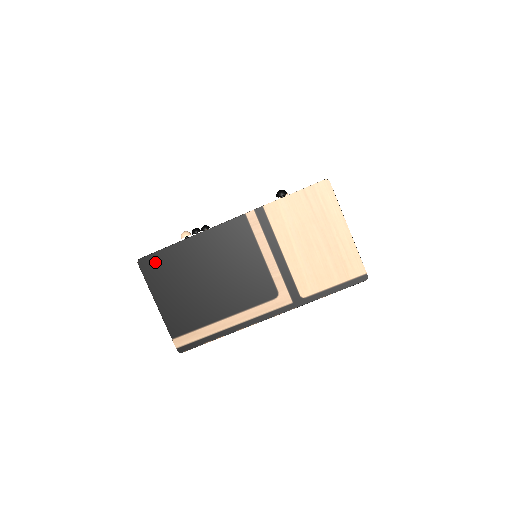
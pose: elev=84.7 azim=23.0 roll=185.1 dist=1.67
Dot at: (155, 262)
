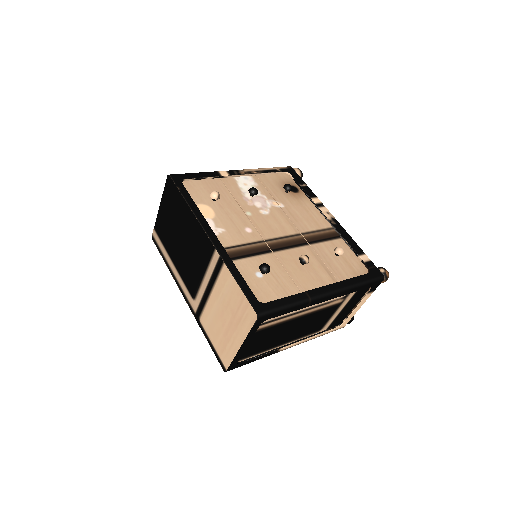
Dot at: (172, 189)
